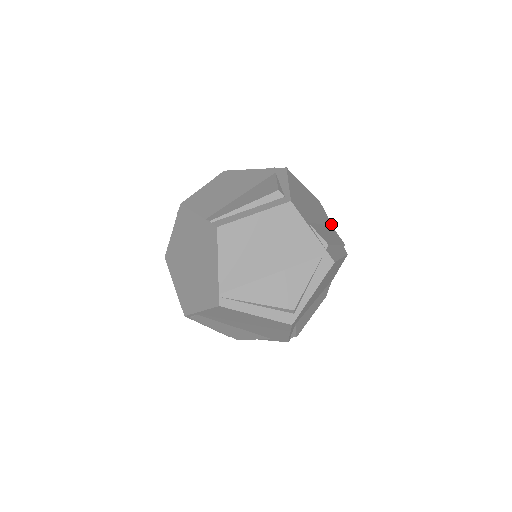
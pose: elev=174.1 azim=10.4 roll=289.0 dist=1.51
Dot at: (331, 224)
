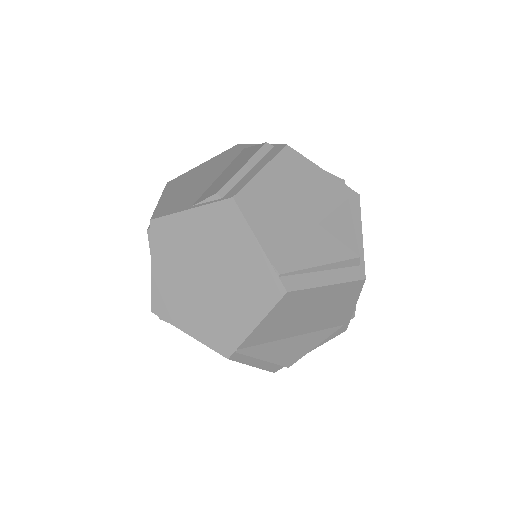
Dot at: occluded
